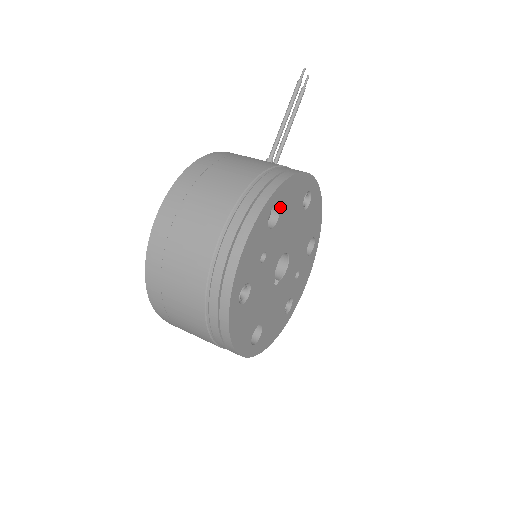
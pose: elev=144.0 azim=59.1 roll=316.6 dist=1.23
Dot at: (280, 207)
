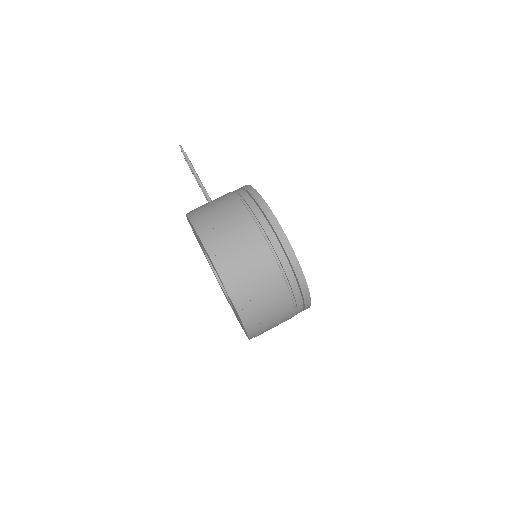
Dot at: occluded
